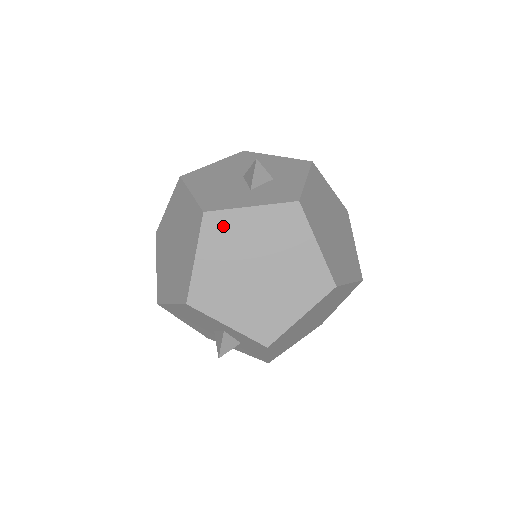
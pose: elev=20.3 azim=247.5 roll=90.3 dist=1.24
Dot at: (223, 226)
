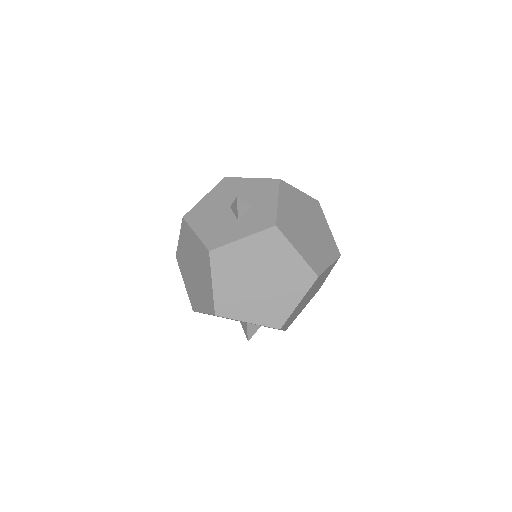
Dot at: (226, 257)
